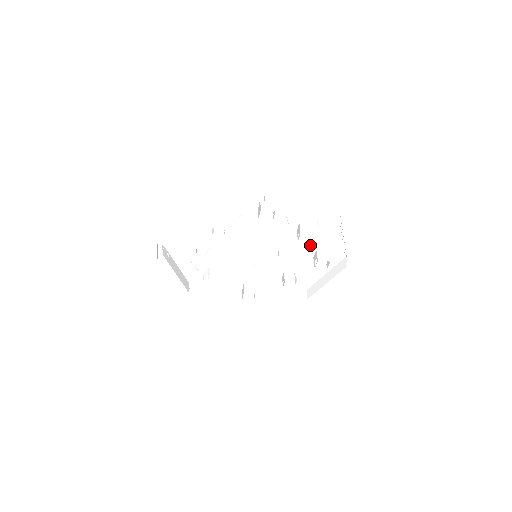
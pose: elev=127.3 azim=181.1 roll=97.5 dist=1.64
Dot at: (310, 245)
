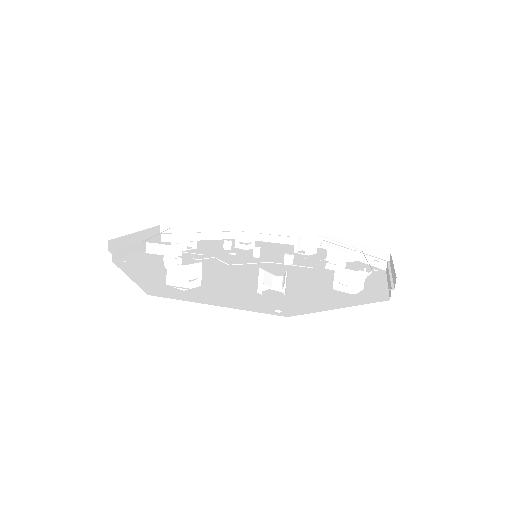
Dot at: occluded
